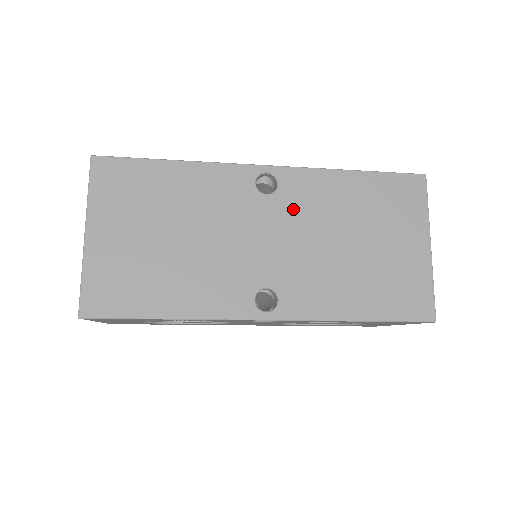
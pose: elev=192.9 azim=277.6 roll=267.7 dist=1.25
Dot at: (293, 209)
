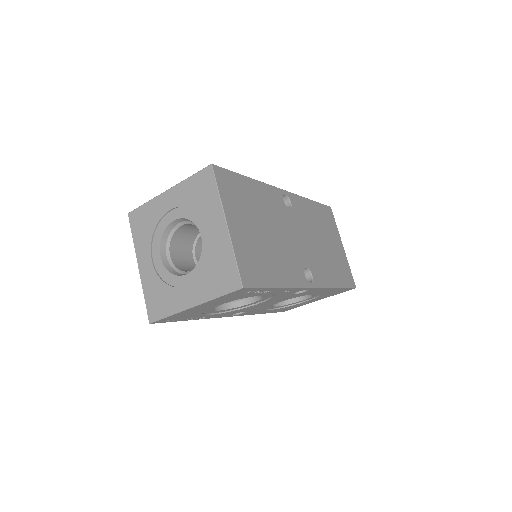
Dot at: (300, 219)
